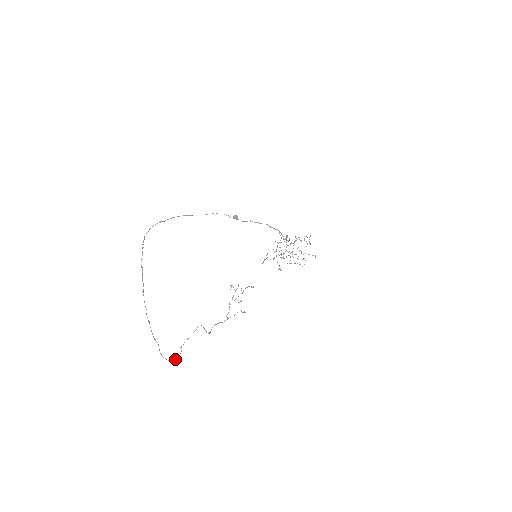
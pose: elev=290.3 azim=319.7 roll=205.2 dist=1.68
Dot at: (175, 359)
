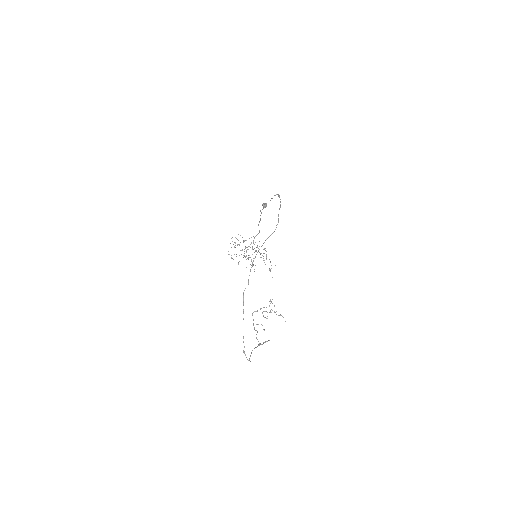
Dot at: occluded
